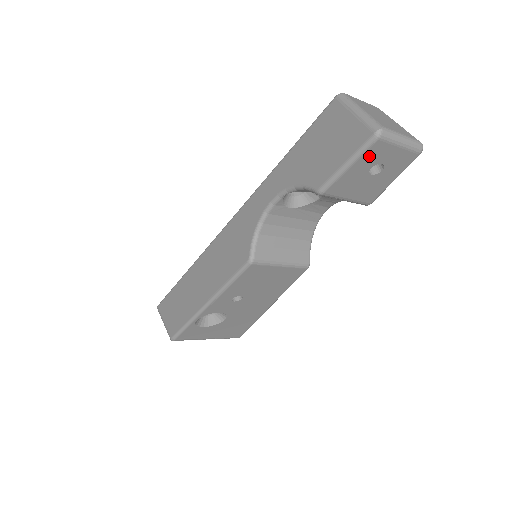
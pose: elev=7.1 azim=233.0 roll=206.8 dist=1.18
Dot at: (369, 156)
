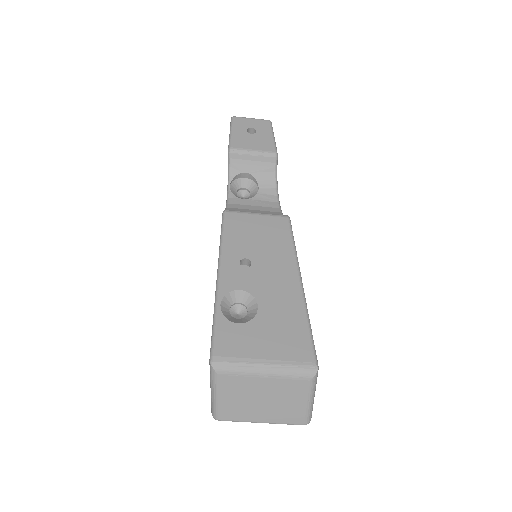
Dot at: (238, 125)
